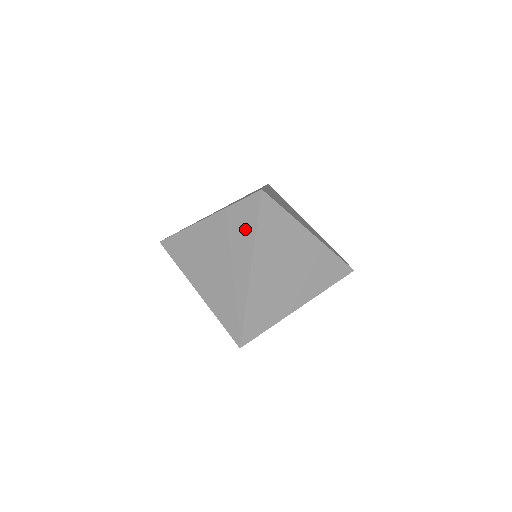
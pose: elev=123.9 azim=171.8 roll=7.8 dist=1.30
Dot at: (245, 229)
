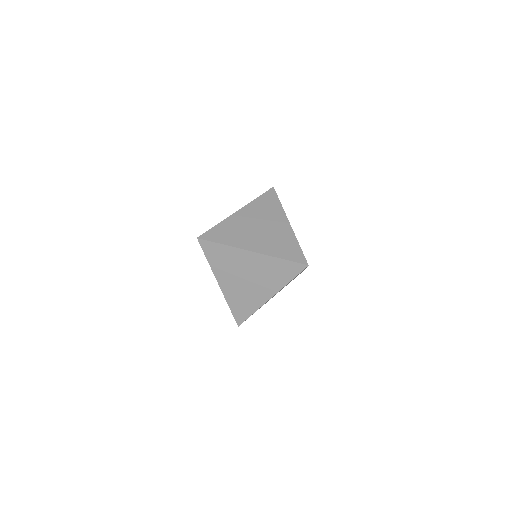
Dot at: occluded
